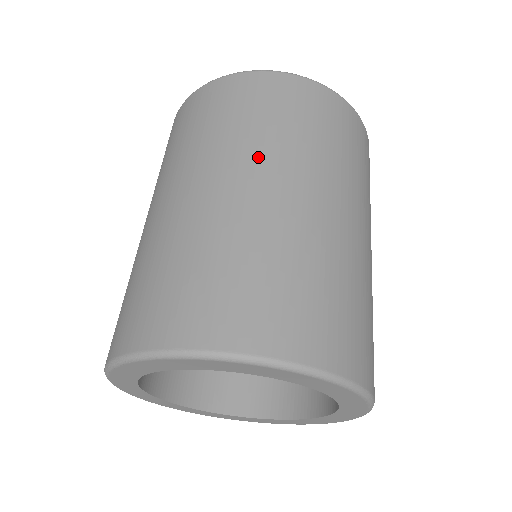
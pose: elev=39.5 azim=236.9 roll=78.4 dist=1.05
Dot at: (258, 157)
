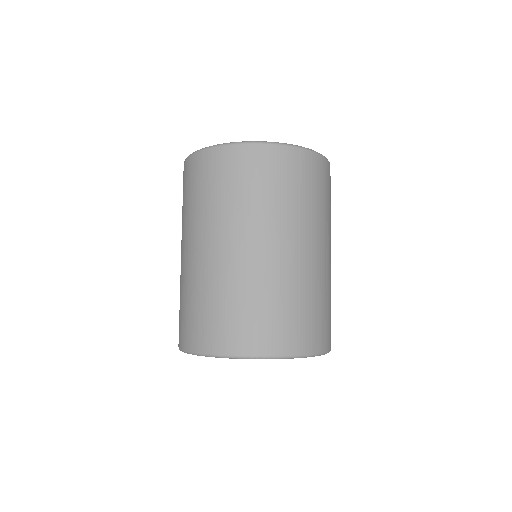
Dot at: (218, 226)
